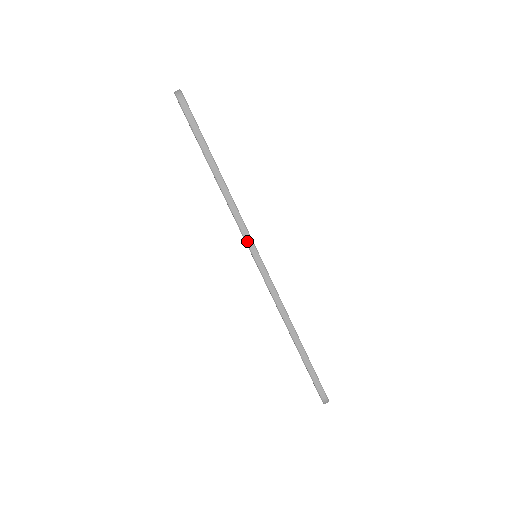
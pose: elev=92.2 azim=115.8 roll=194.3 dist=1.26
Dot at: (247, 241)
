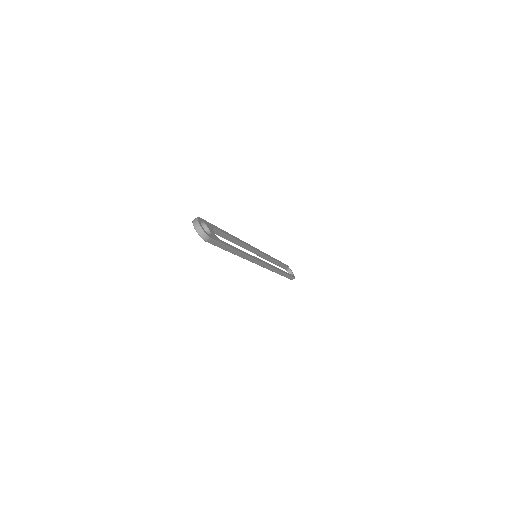
Dot at: occluded
